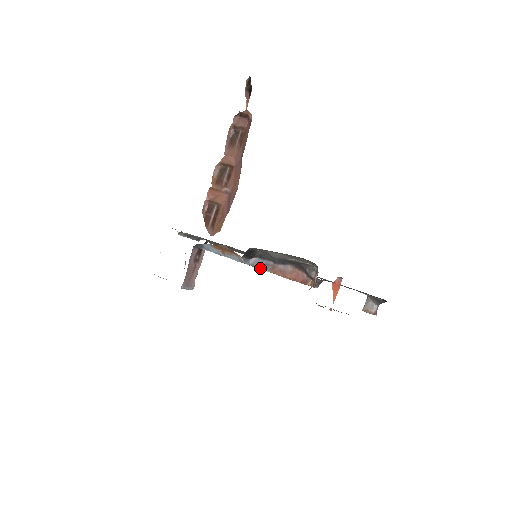
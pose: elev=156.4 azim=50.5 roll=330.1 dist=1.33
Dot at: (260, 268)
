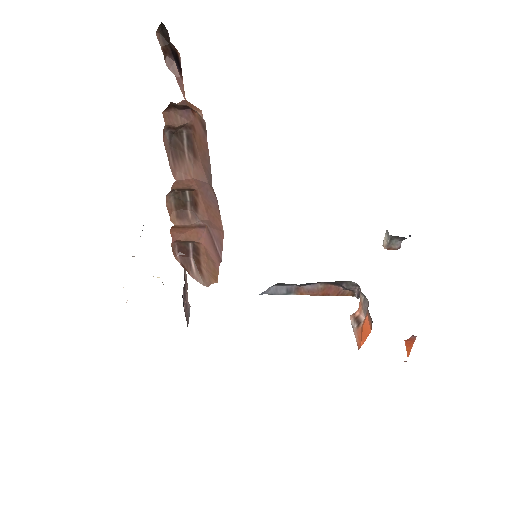
Dot at: occluded
